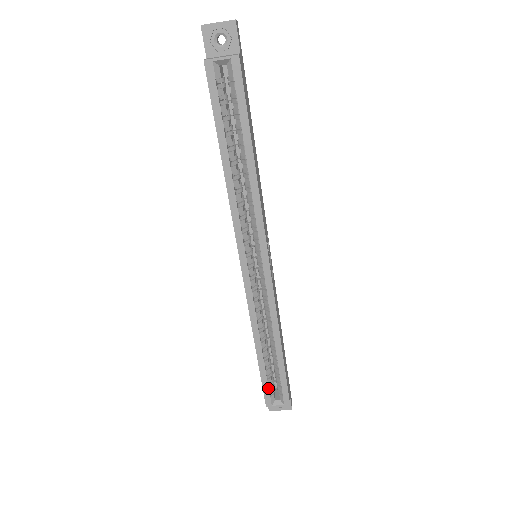
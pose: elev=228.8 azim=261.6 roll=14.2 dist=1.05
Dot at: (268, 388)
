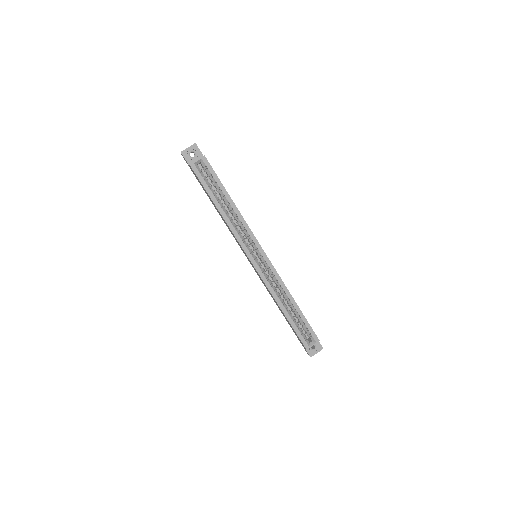
Dot at: (301, 335)
